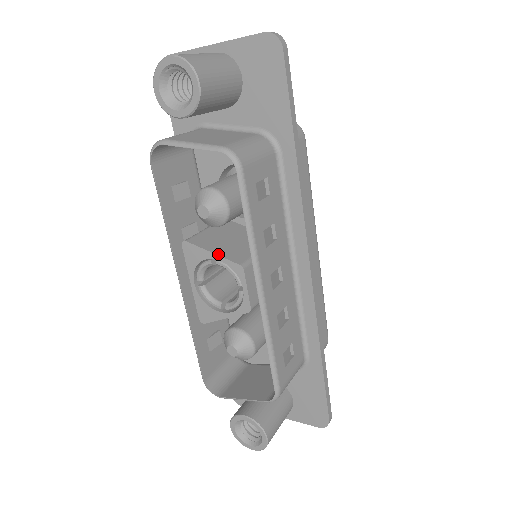
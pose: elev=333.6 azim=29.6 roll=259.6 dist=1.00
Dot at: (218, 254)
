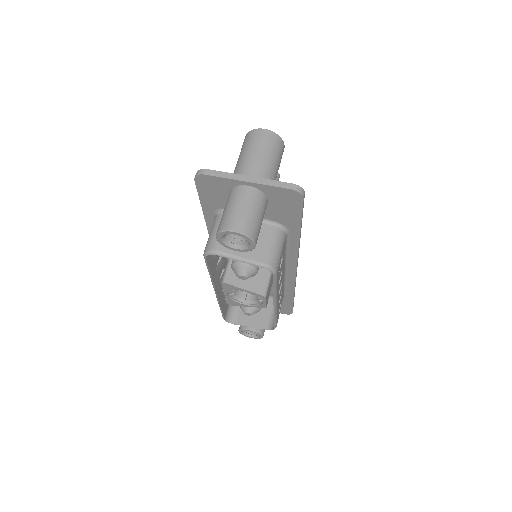
Dot at: (248, 290)
